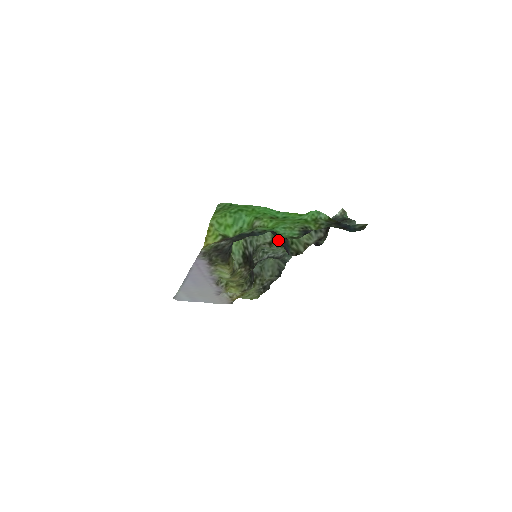
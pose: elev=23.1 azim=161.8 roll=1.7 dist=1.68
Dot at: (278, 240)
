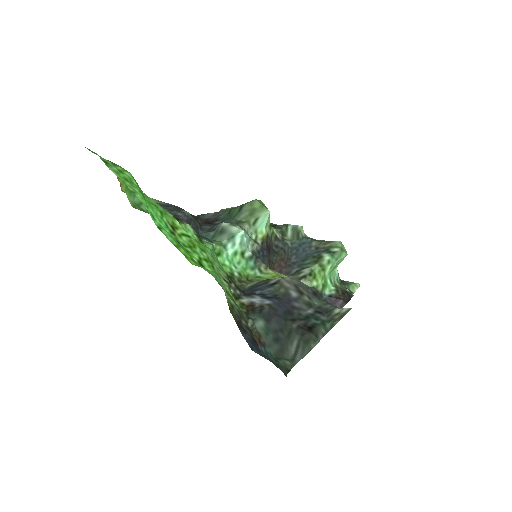
Dot at: occluded
